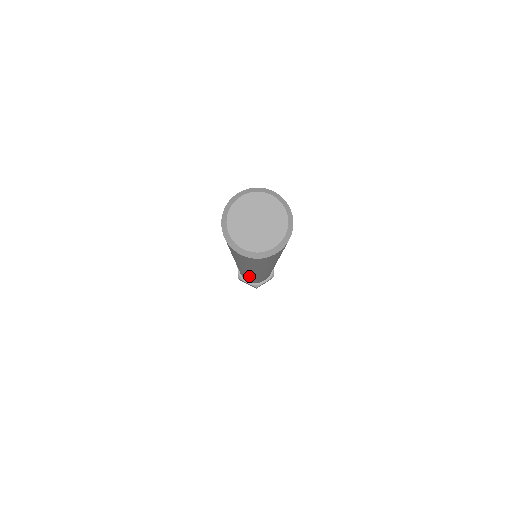
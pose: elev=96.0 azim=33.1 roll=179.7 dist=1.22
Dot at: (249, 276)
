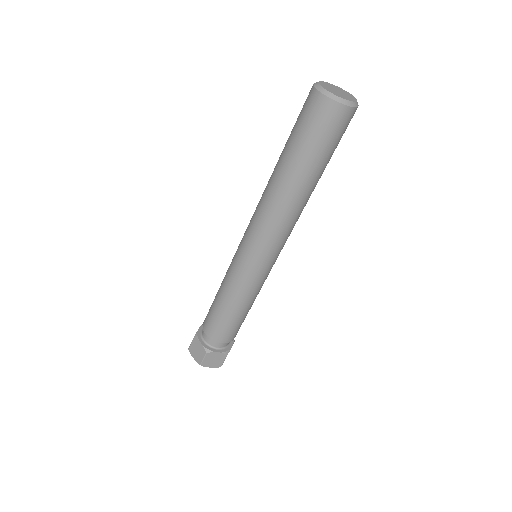
Dot at: (261, 271)
